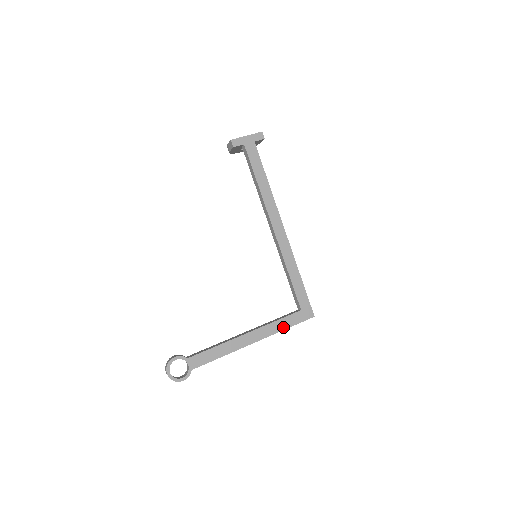
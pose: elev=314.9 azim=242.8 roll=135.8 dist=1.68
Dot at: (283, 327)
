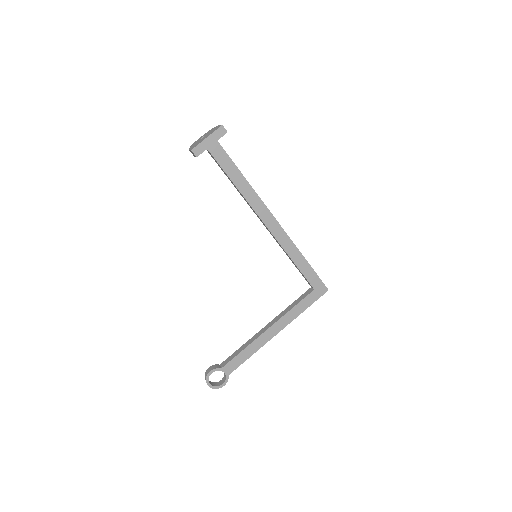
Dot at: (301, 311)
